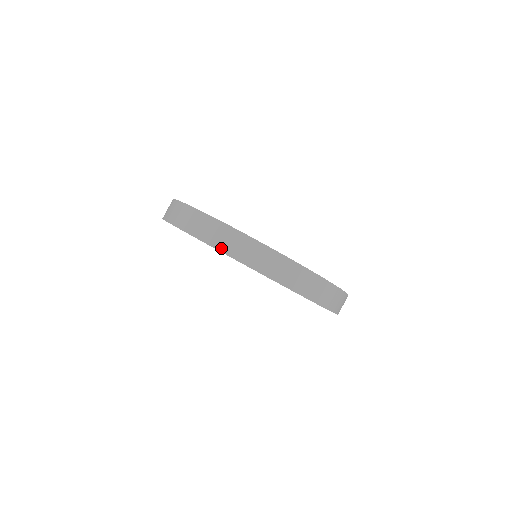
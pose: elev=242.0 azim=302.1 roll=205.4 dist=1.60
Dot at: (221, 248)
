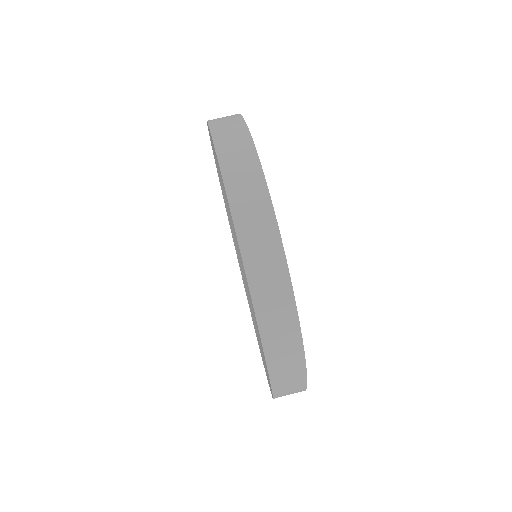
Dot at: (270, 357)
